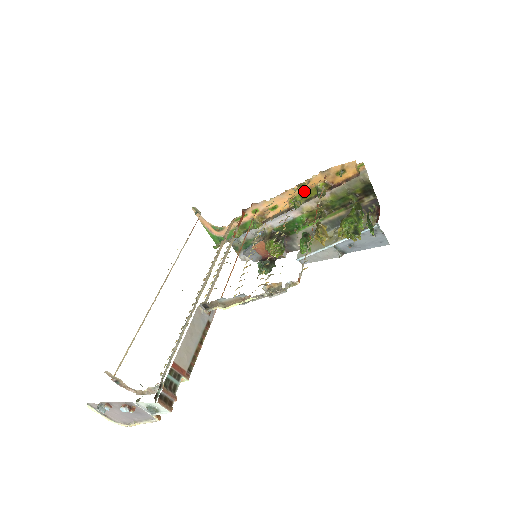
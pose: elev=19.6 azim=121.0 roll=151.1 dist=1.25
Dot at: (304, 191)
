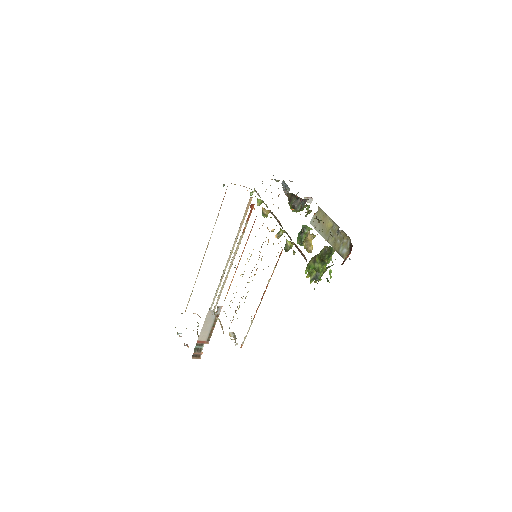
Dot at: occluded
